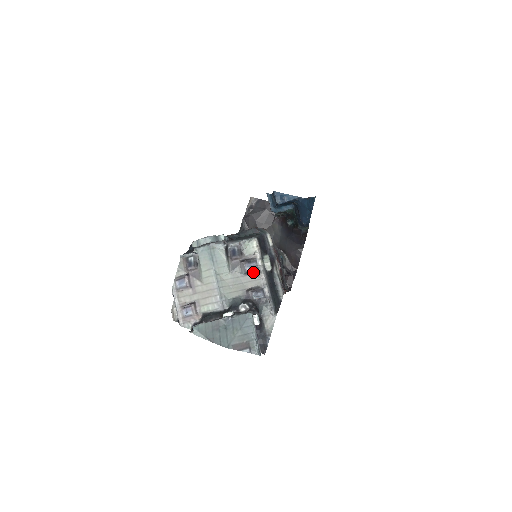
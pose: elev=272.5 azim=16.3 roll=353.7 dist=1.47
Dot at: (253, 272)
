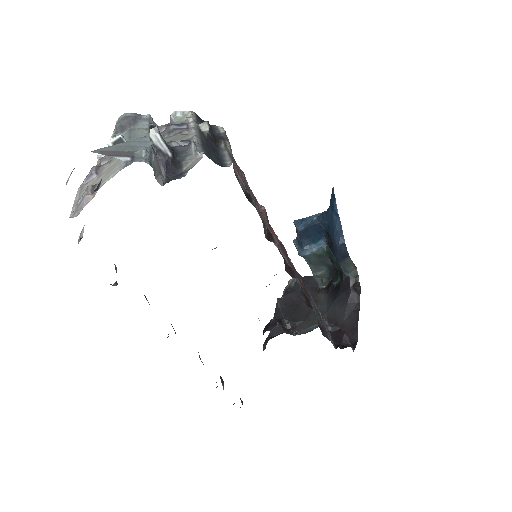
Dot at: (180, 131)
